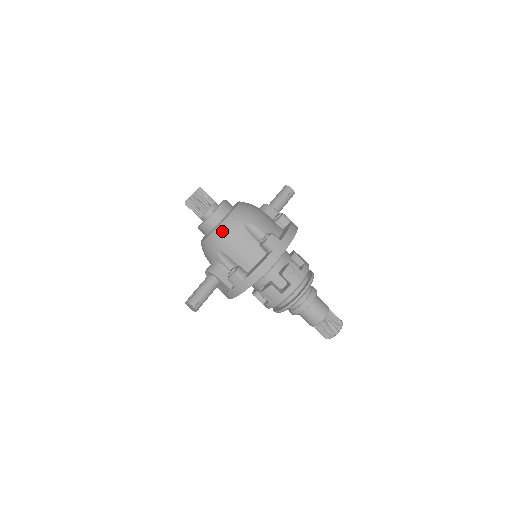
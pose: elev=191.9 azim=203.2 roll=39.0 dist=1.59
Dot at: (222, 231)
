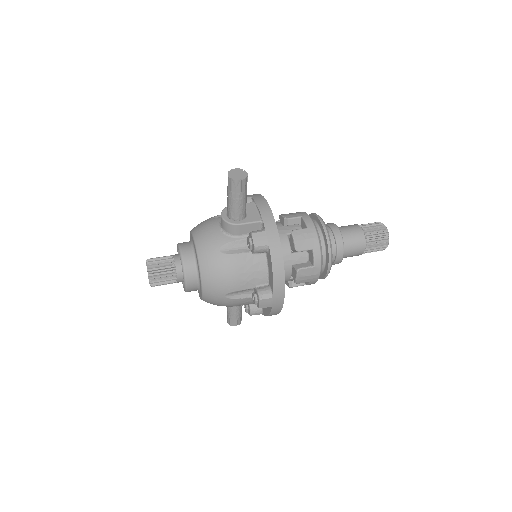
Dot at: occluded
